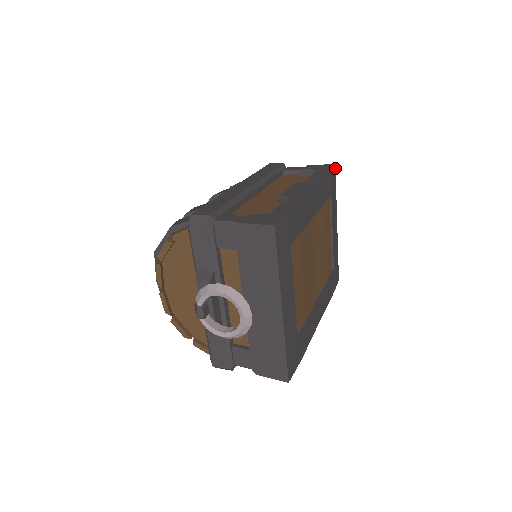
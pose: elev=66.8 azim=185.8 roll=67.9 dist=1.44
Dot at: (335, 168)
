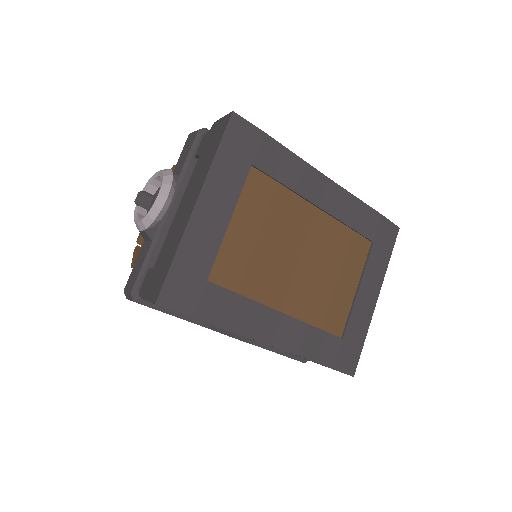
Dot at: occluded
